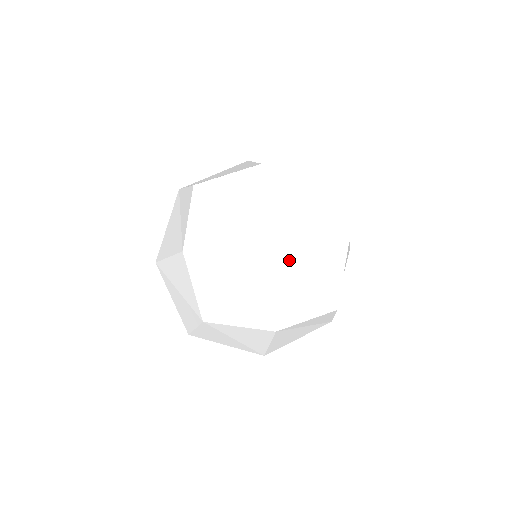
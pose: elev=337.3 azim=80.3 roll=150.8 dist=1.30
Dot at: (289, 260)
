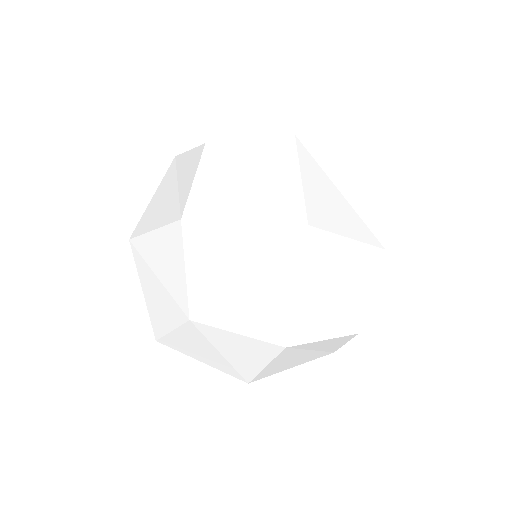
Dot at: (319, 255)
